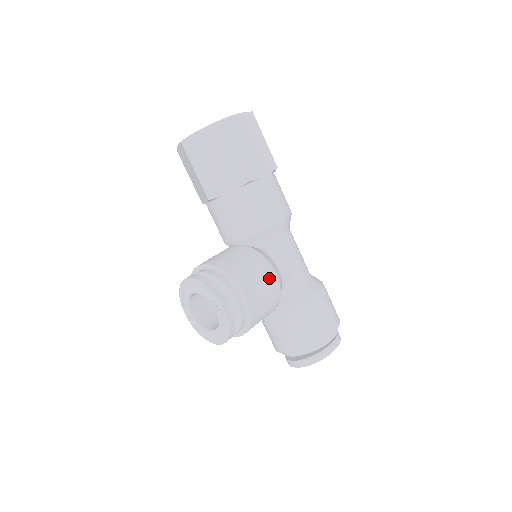
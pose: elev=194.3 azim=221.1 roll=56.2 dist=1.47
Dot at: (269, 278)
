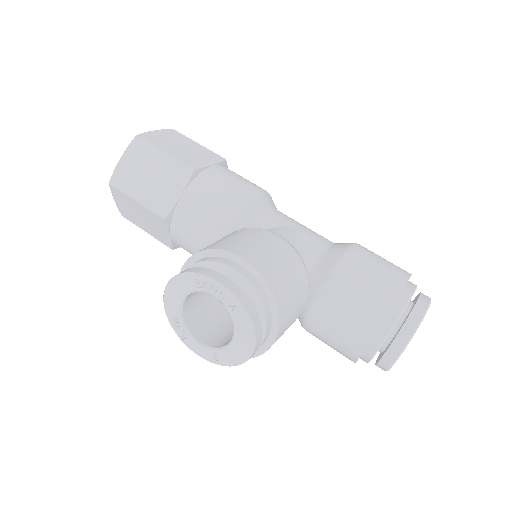
Dot at: (270, 239)
